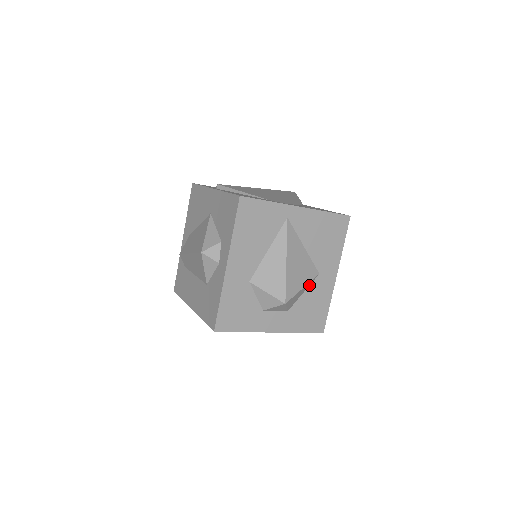
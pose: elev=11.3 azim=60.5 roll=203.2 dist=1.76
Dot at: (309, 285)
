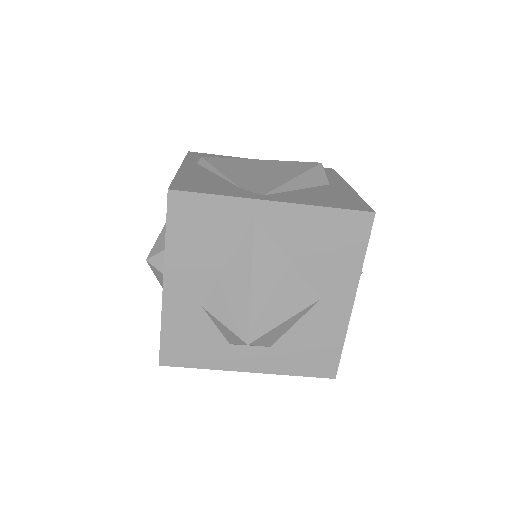
Dot at: (304, 314)
